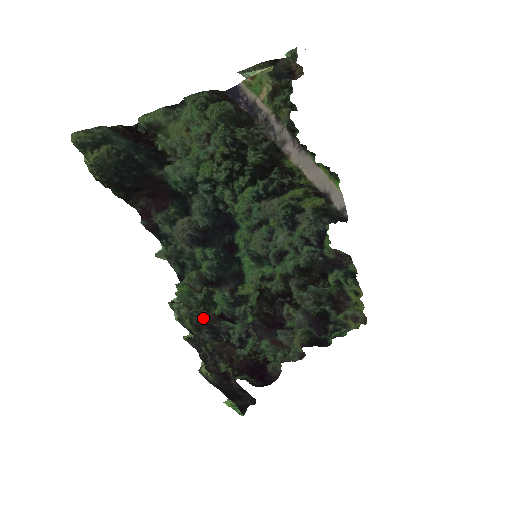
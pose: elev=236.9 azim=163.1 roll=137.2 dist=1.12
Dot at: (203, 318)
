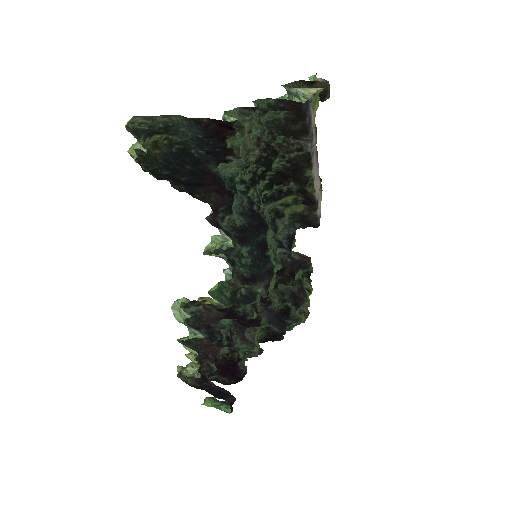
Dot at: (200, 319)
